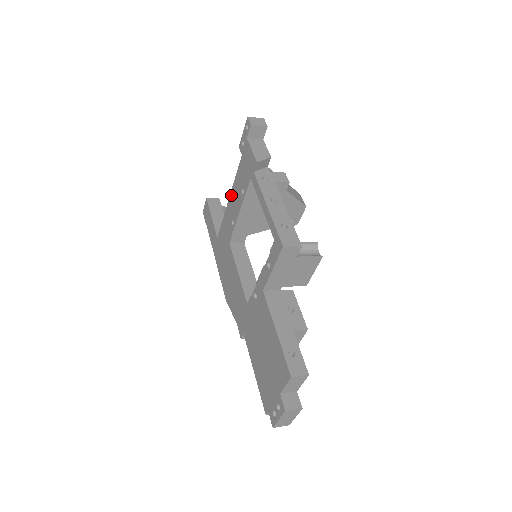
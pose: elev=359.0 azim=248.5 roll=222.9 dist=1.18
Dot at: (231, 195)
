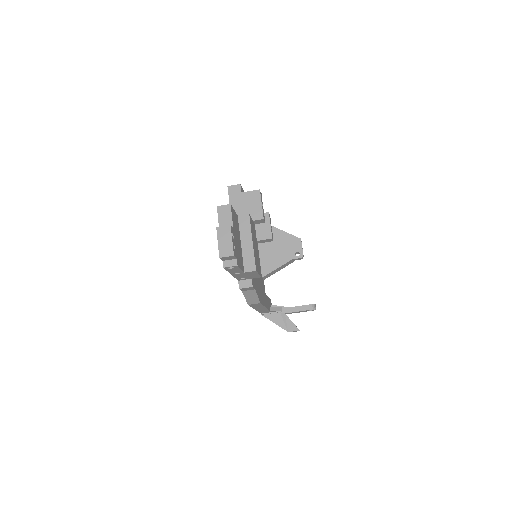
Dot at: occluded
